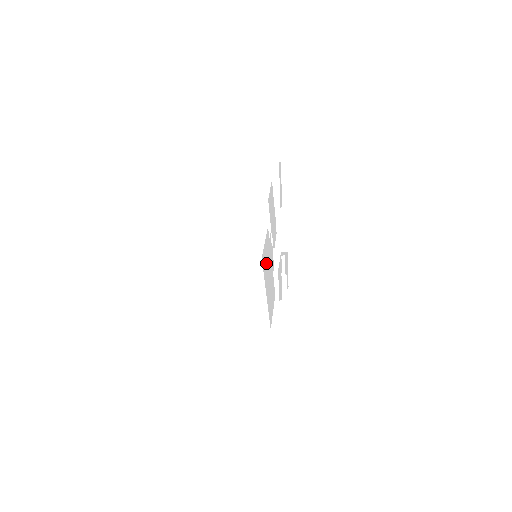
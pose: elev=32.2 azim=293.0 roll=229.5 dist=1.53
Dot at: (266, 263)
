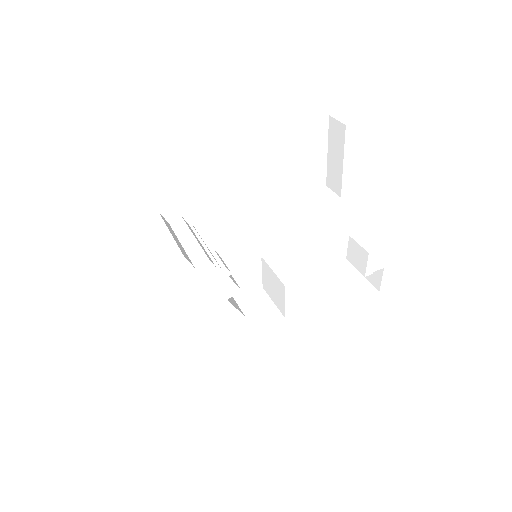
Dot at: (162, 300)
